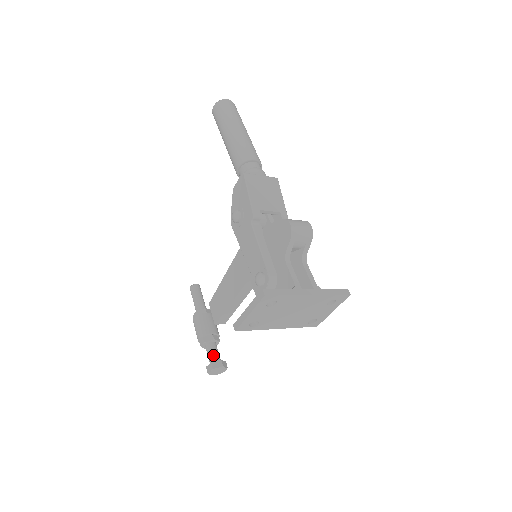
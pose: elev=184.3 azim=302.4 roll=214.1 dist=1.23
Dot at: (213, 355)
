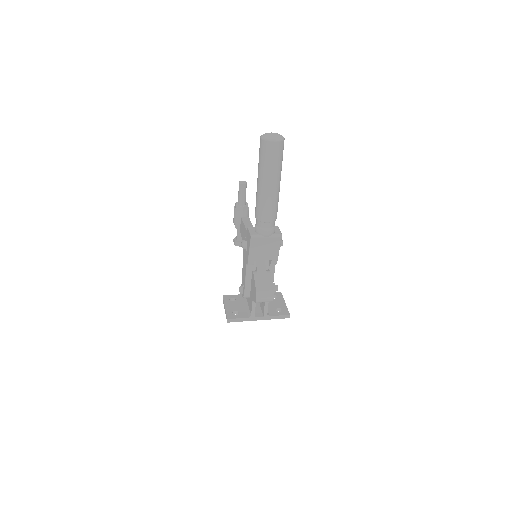
Dot at: (239, 237)
